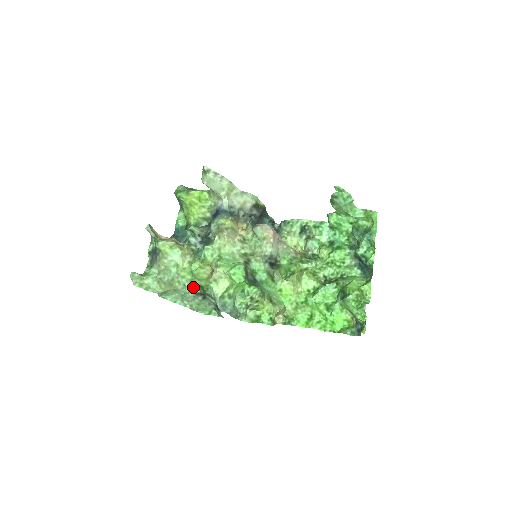
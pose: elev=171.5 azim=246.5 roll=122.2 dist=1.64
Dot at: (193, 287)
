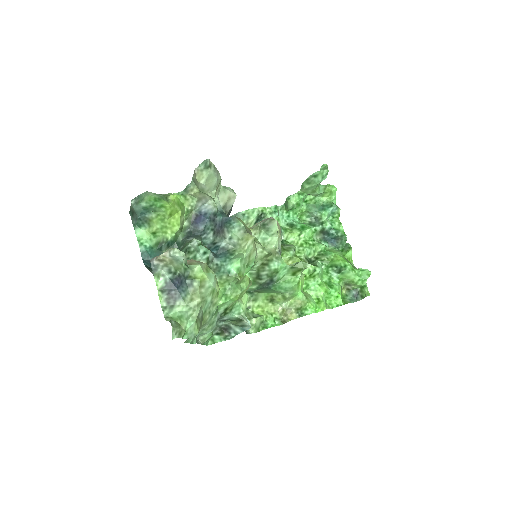
Dot at: (217, 314)
